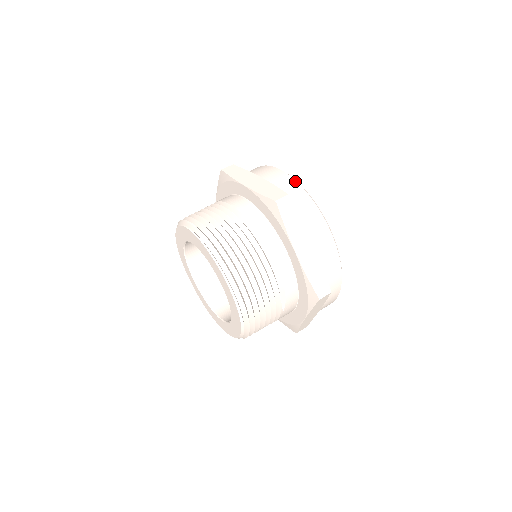
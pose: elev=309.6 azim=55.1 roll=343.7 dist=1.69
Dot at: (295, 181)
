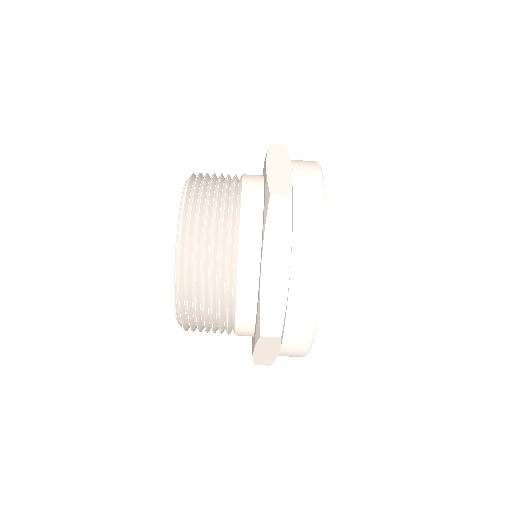
Dot at: (317, 306)
